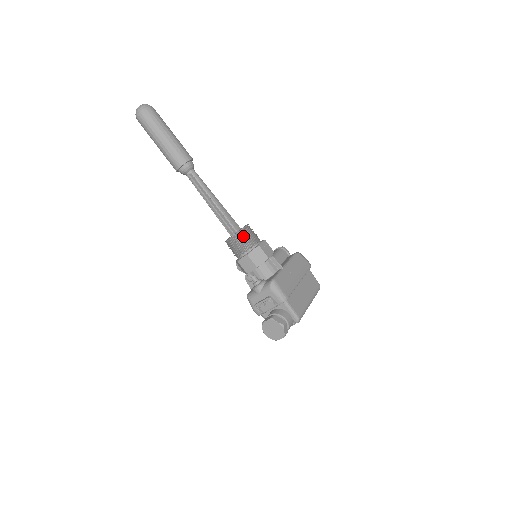
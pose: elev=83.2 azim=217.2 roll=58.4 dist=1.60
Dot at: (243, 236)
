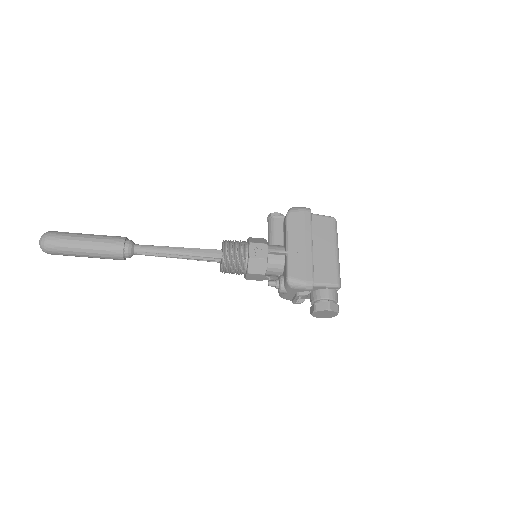
Dot at: (229, 261)
